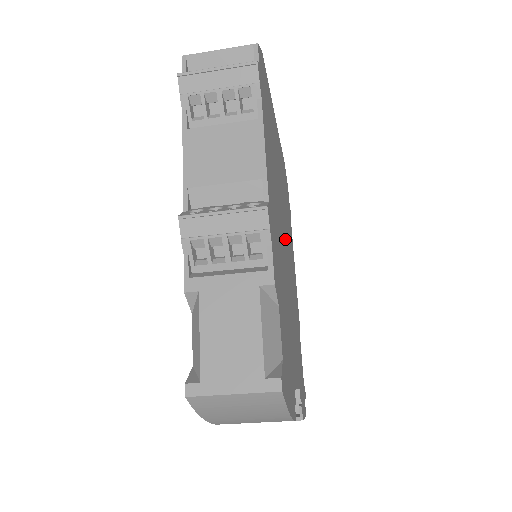
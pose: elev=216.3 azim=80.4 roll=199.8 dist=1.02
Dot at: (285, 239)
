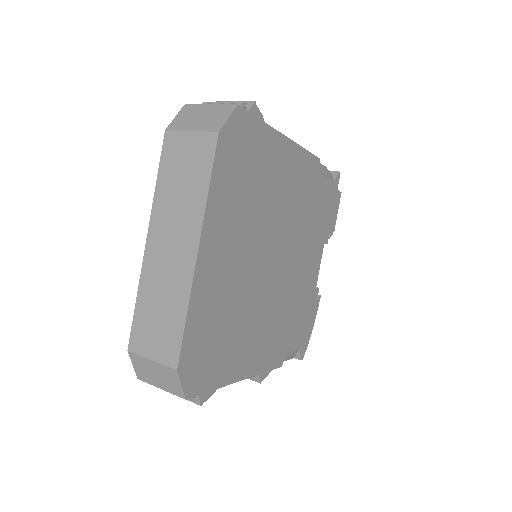
Dot at: (272, 260)
